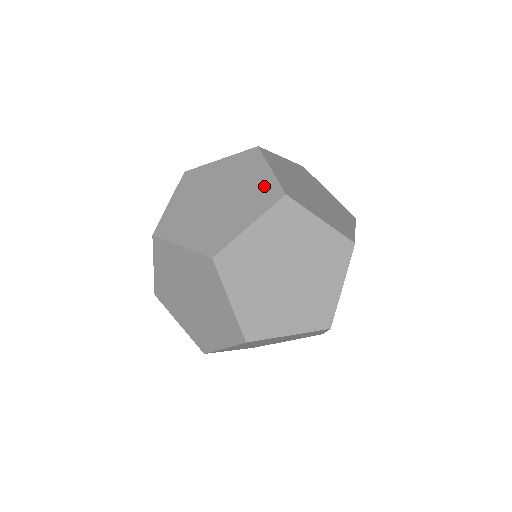
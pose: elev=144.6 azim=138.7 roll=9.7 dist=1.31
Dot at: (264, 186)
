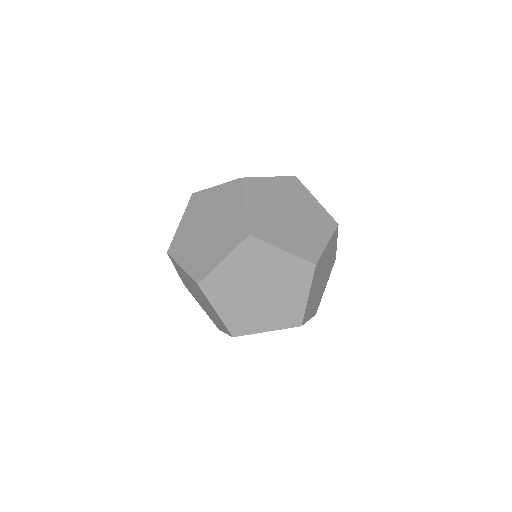
Dot at: (224, 192)
